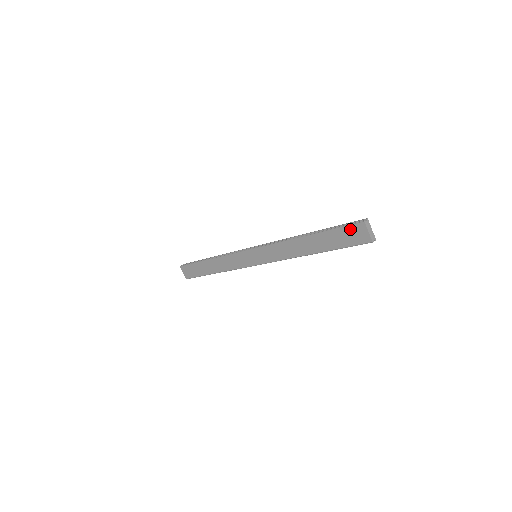
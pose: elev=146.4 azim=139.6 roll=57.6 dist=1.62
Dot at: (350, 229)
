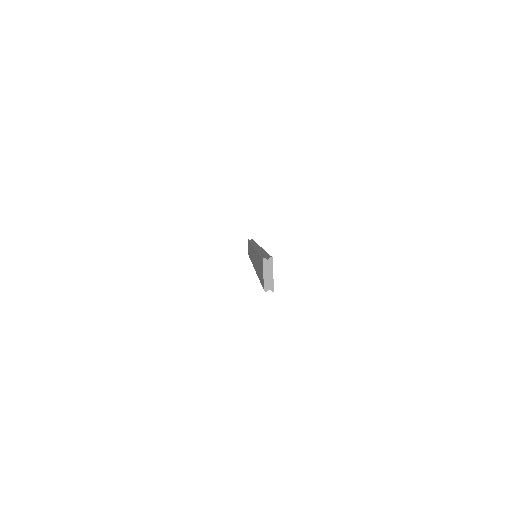
Dot at: (261, 262)
